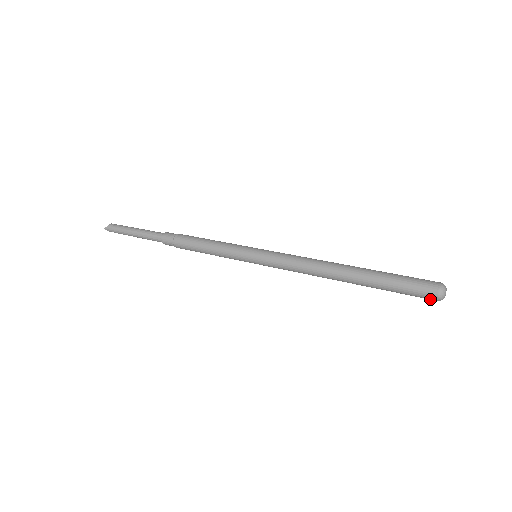
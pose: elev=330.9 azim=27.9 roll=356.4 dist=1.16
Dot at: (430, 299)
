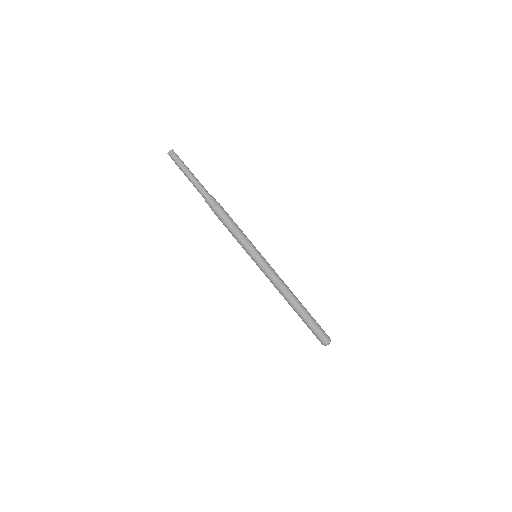
Dot at: occluded
